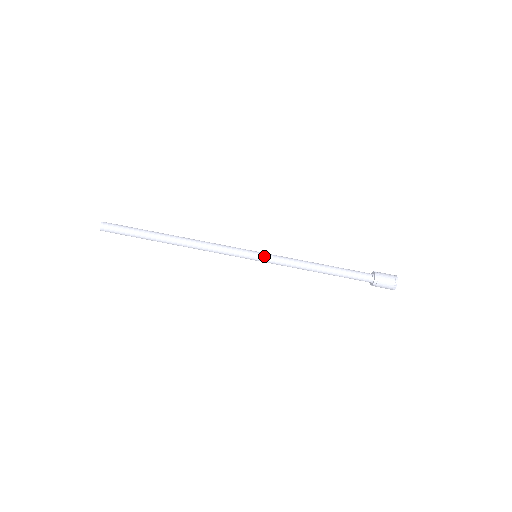
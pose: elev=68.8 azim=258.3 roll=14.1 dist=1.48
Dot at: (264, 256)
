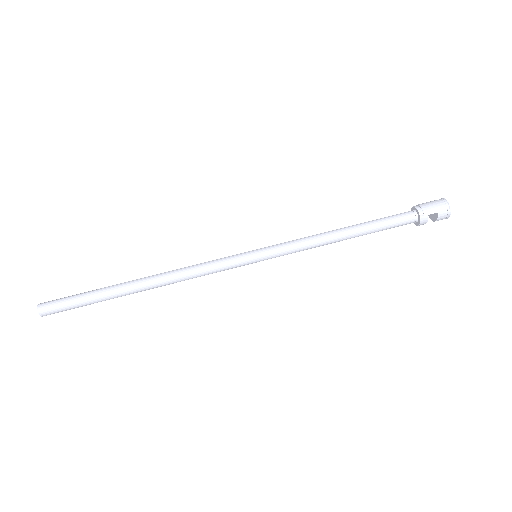
Dot at: (264, 248)
